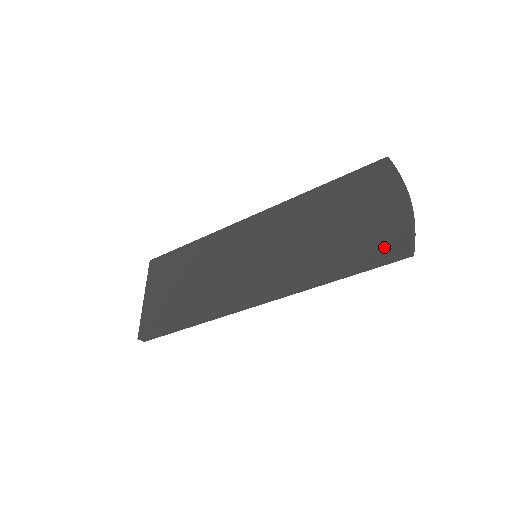
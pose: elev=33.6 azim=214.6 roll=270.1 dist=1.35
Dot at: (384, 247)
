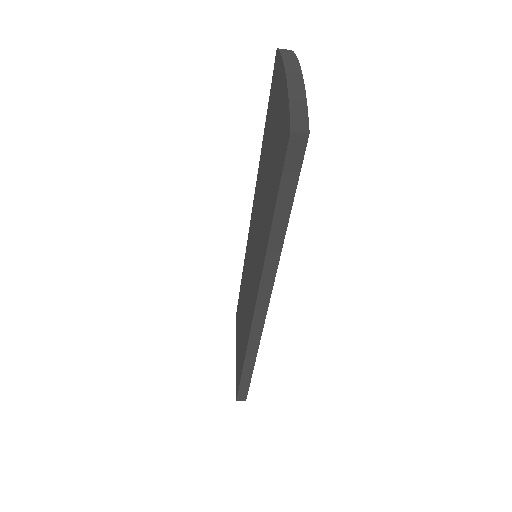
Dot at: (282, 152)
